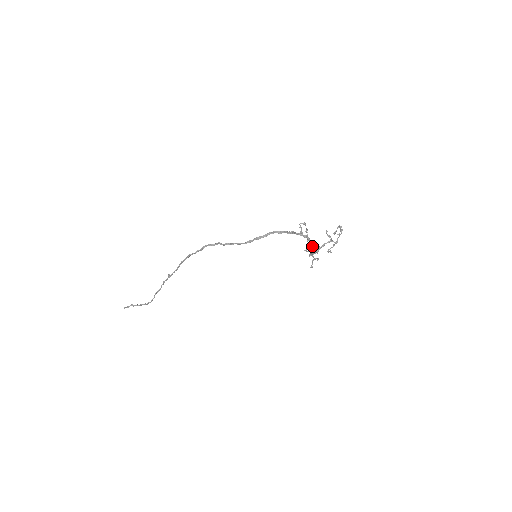
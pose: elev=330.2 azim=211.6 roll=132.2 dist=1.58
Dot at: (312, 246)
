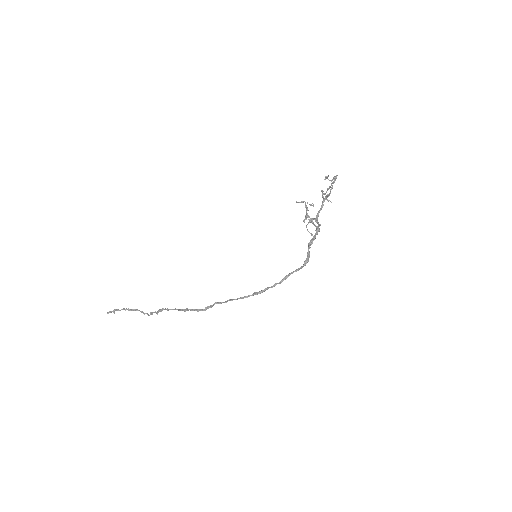
Dot at: (319, 226)
